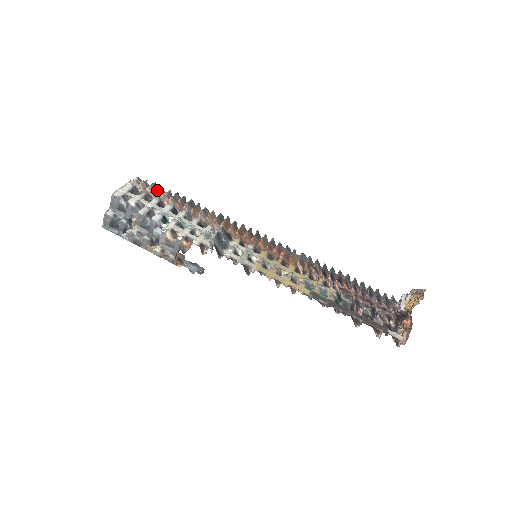
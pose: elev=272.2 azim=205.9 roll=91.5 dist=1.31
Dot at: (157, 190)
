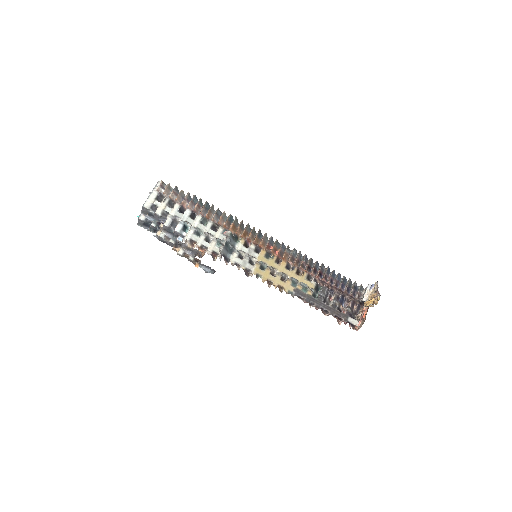
Dot at: (178, 196)
